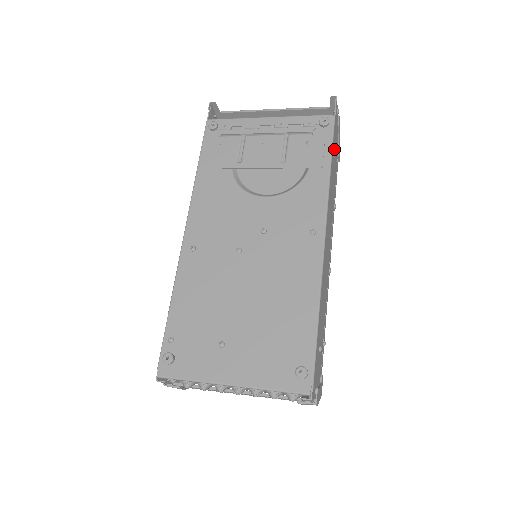
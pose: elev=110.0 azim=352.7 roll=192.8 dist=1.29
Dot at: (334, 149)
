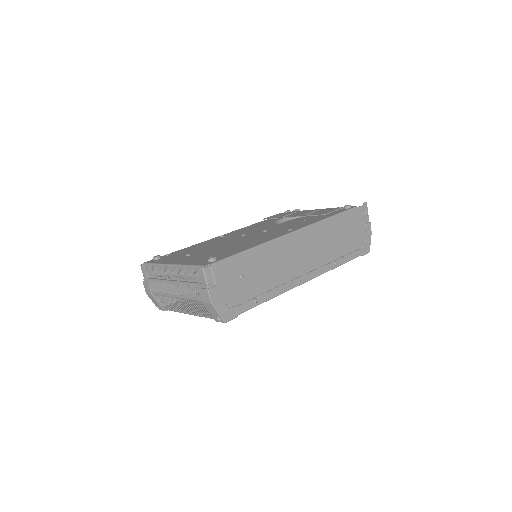
Dot at: (348, 223)
